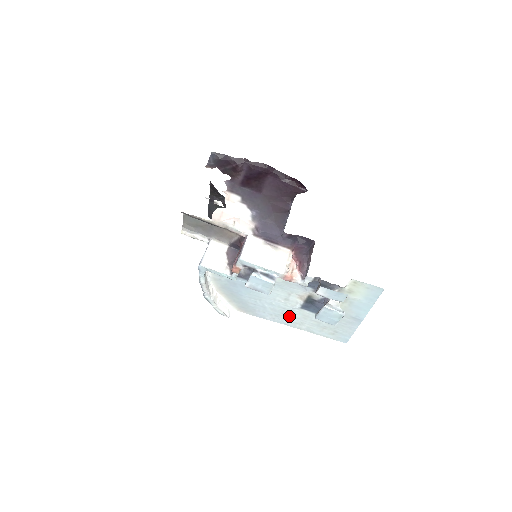
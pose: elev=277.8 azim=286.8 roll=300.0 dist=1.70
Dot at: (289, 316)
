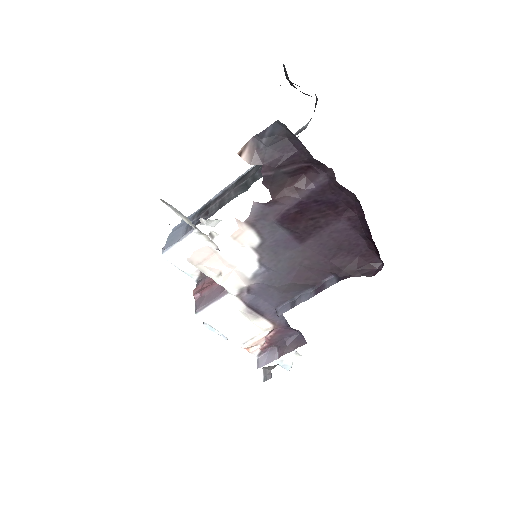
Dot at: occluded
